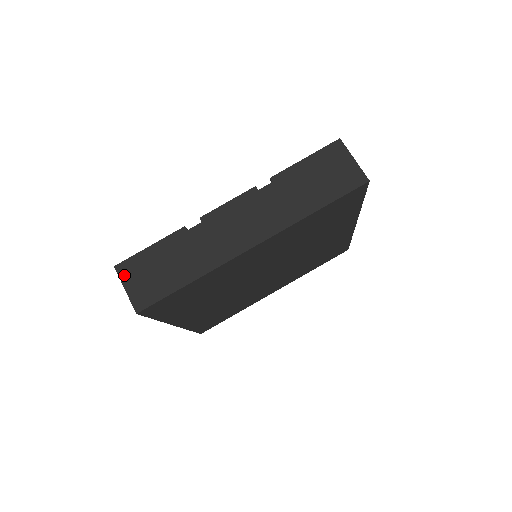
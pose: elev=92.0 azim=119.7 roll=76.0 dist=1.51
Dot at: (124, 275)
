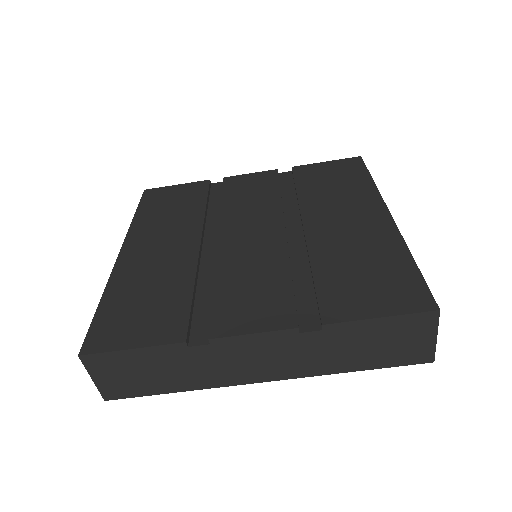
Dot at: (92, 367)
